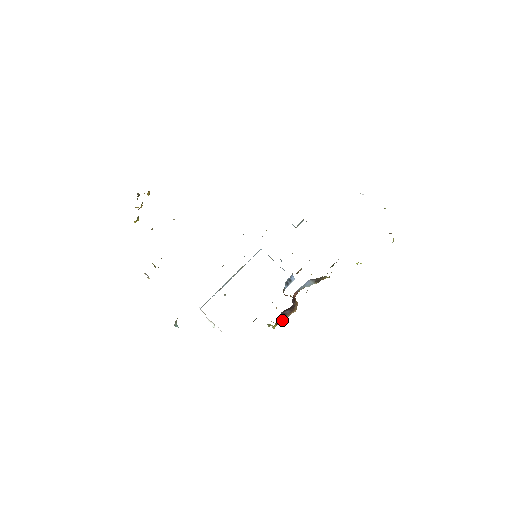
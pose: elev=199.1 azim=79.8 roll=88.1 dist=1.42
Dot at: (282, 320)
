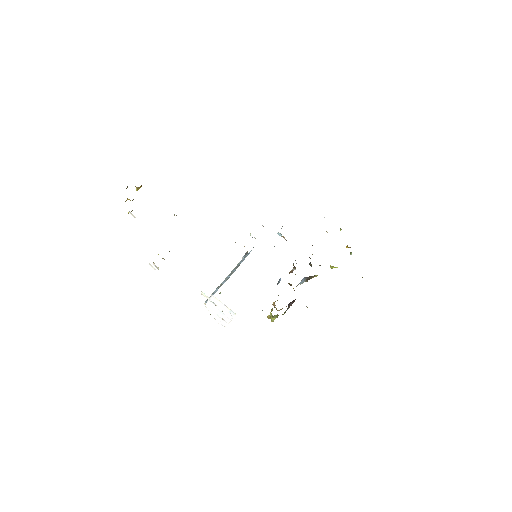
Dot at: (284, 312)
